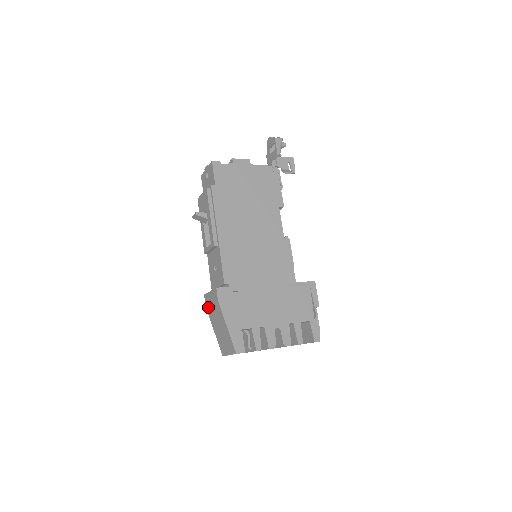
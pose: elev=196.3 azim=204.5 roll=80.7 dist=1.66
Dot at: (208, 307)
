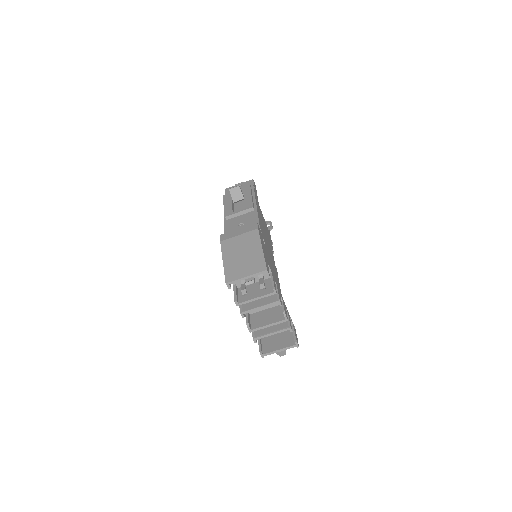
Dot at: (227, 240)
